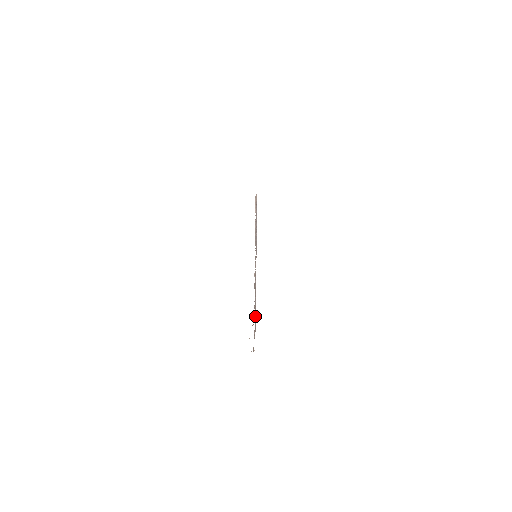
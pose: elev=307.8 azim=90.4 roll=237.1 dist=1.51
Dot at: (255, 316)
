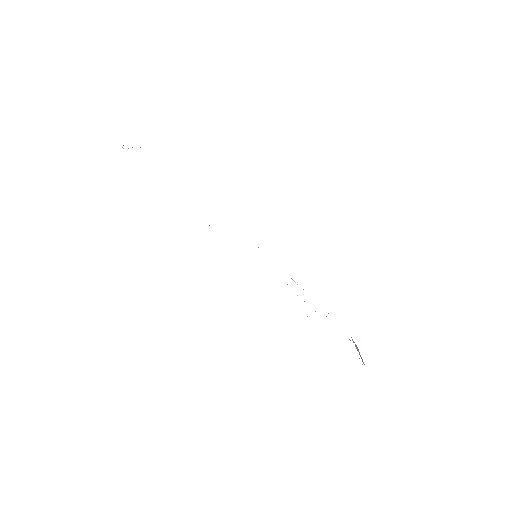
Dot at: occluded
